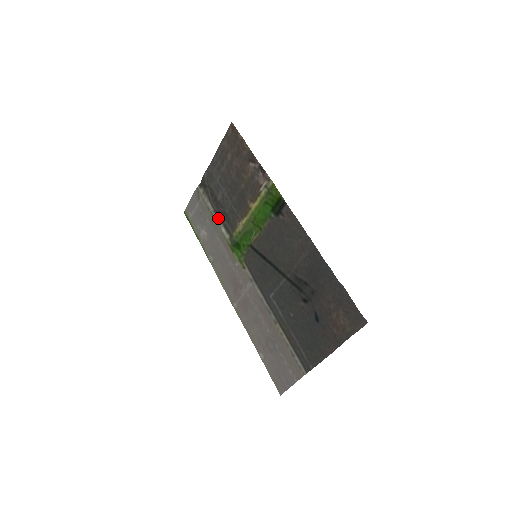
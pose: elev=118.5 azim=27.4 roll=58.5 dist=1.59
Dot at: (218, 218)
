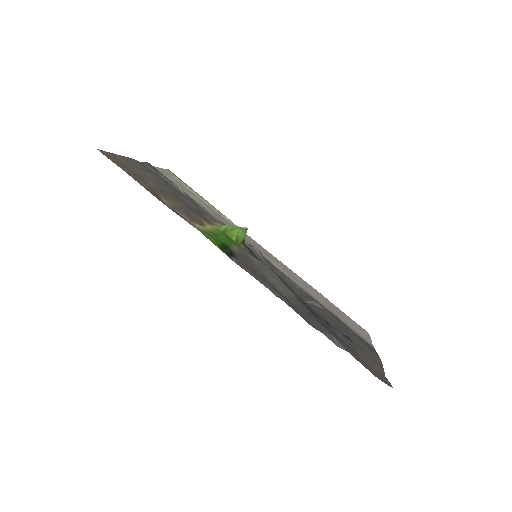
Dot at: (196, 202)
